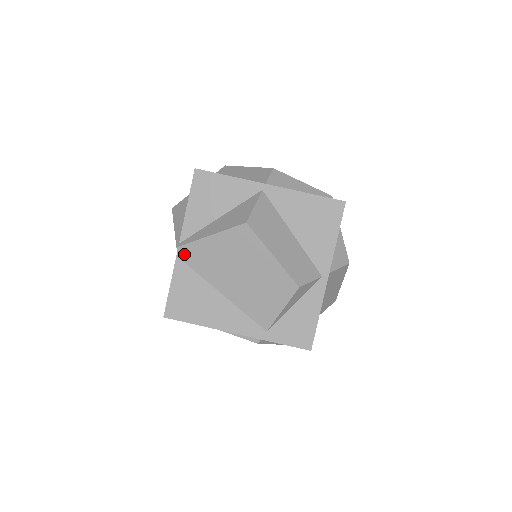
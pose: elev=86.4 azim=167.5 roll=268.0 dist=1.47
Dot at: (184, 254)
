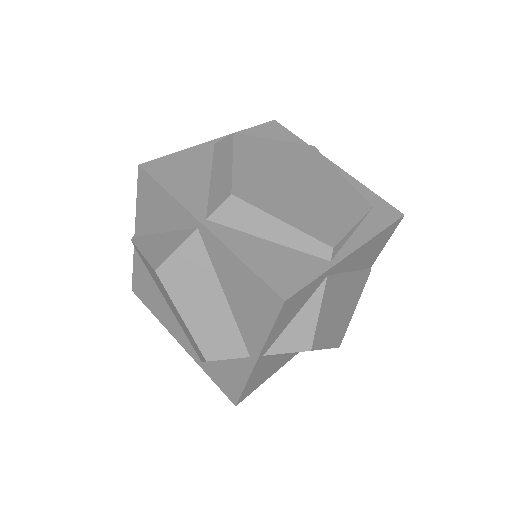
Dot at: occluded
